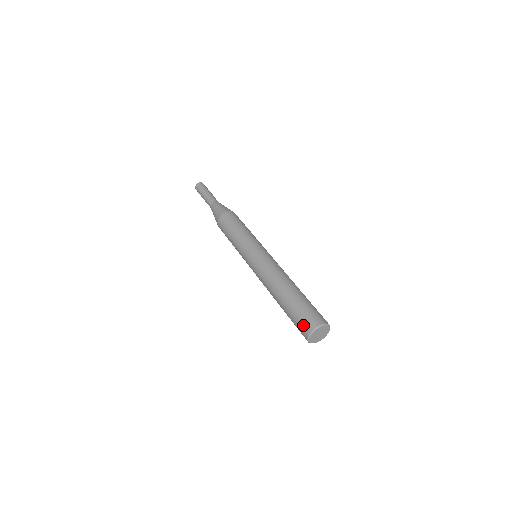
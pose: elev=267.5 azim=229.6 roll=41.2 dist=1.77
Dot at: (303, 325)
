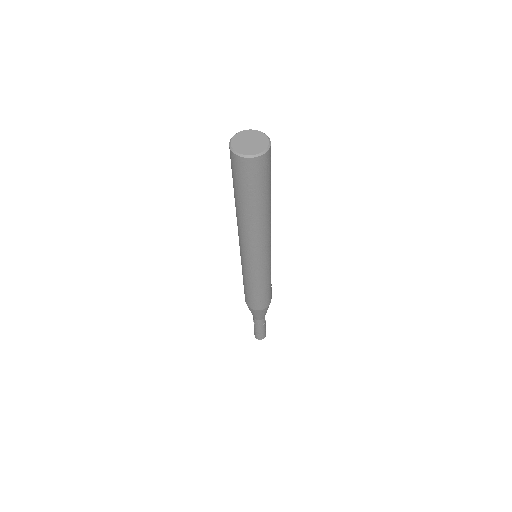
Dot at: occluded
